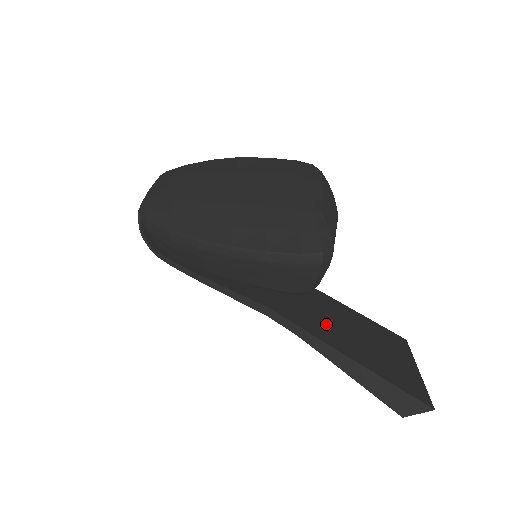
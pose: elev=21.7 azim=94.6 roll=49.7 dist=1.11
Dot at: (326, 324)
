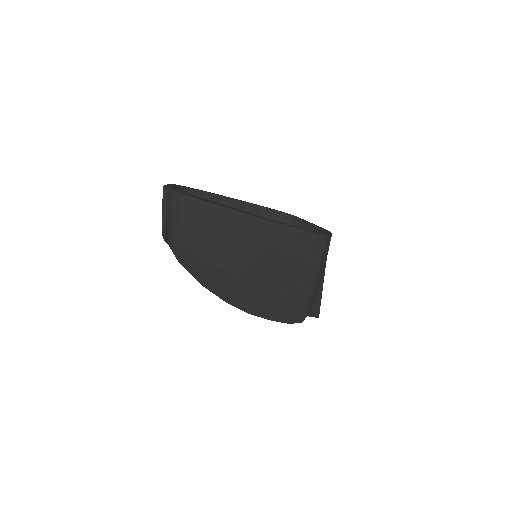
Dot at: occluded
